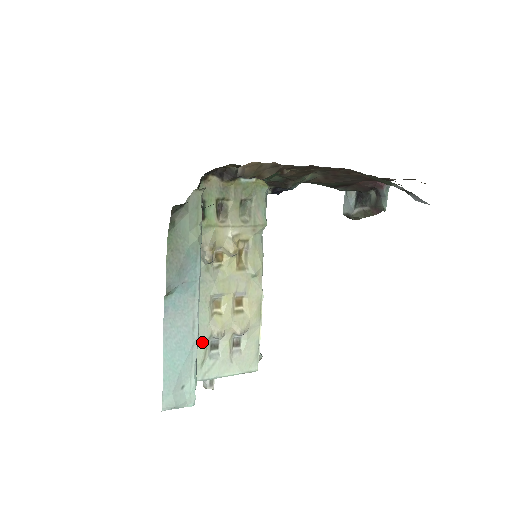
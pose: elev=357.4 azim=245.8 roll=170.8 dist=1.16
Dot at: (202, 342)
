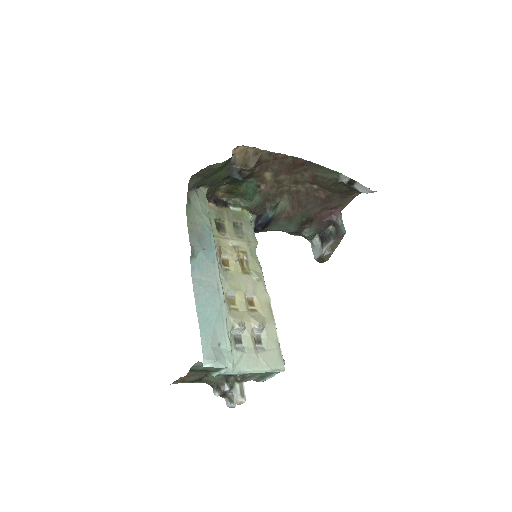
Dot at: occluded
